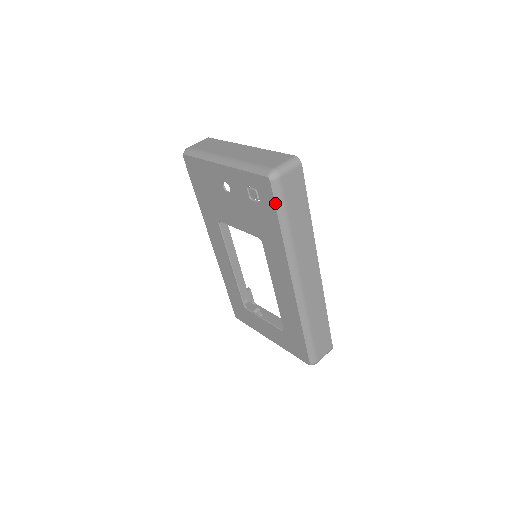
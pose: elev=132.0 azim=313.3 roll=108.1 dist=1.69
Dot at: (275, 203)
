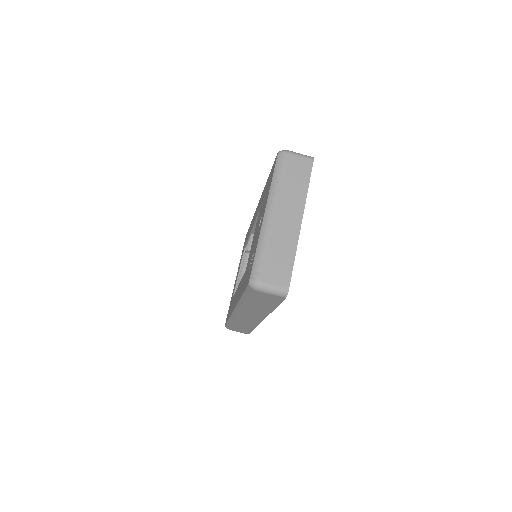
Dot at: (245, 290)
